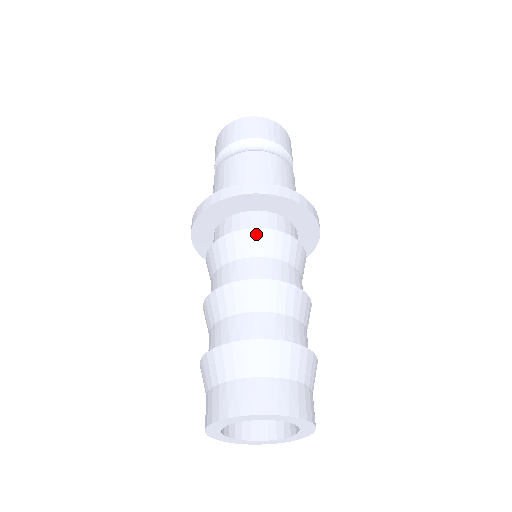
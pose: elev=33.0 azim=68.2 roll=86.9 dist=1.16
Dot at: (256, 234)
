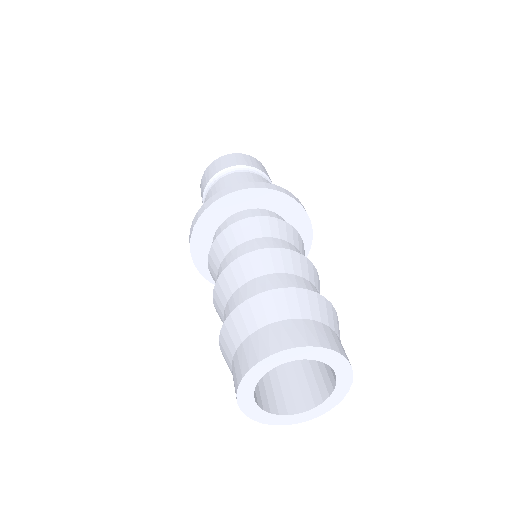
Dot at: (252, 221)
